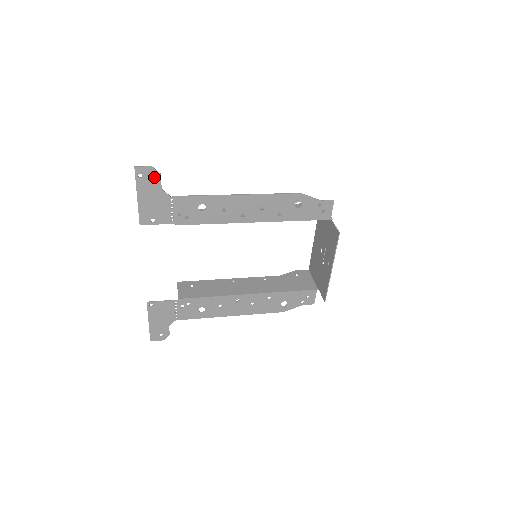
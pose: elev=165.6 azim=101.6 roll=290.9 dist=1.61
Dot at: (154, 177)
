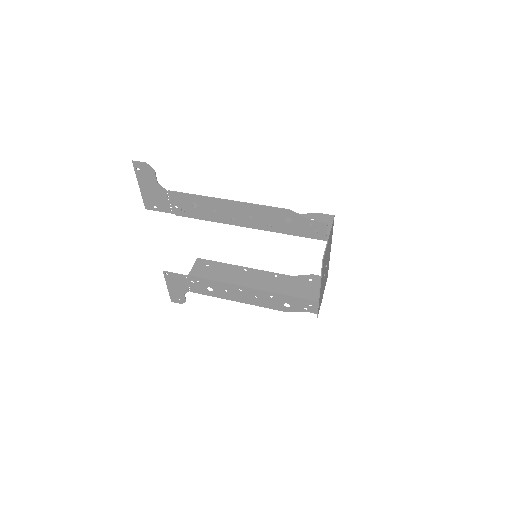
Dot at: (149, 172)
